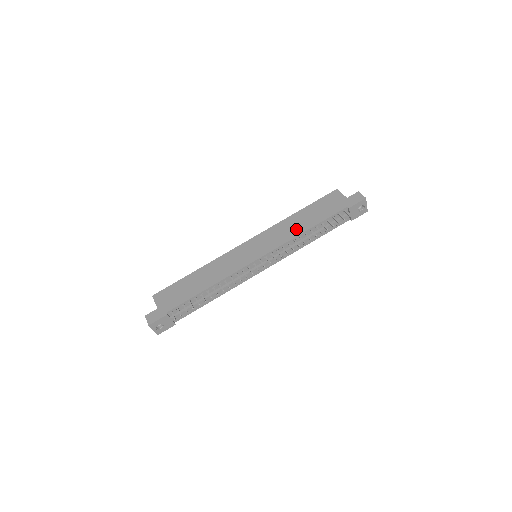
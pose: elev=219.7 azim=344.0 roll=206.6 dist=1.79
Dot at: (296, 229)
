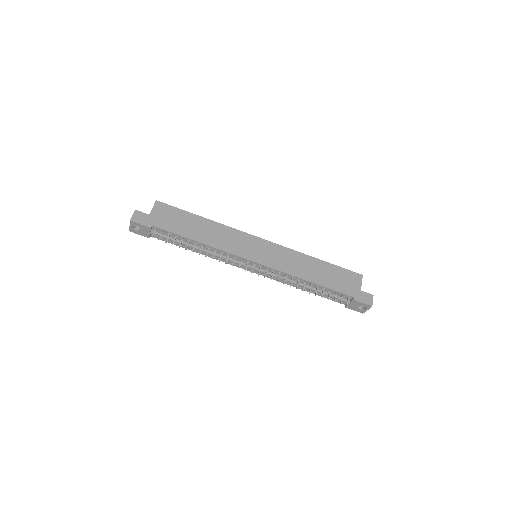
Dot at: (303, 271)
